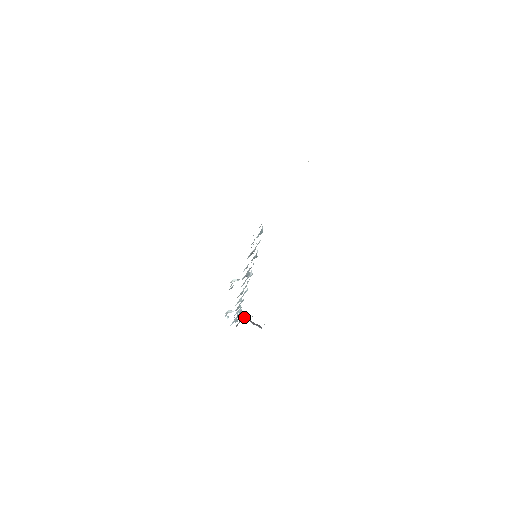
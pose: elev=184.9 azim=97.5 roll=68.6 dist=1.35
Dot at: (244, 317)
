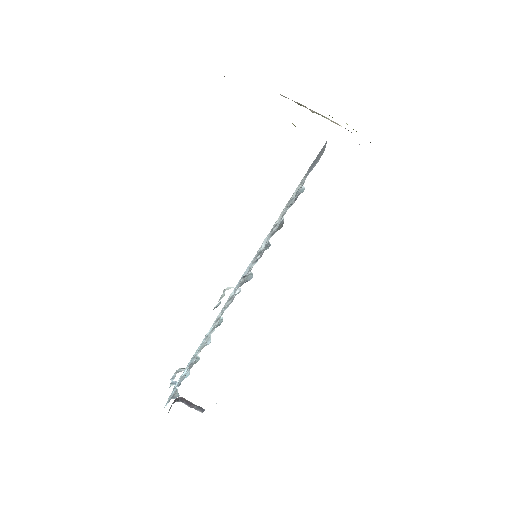
Dot at: (178, 397)
